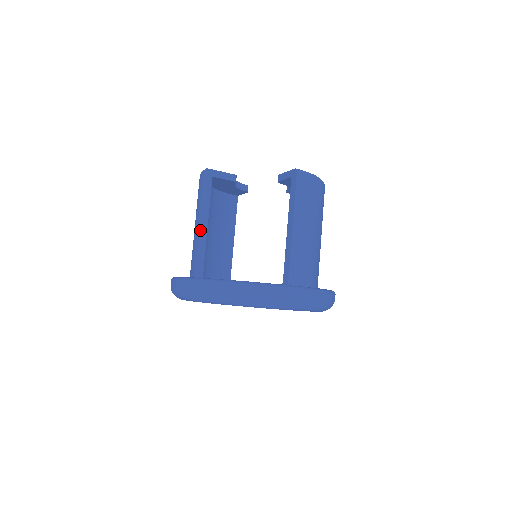
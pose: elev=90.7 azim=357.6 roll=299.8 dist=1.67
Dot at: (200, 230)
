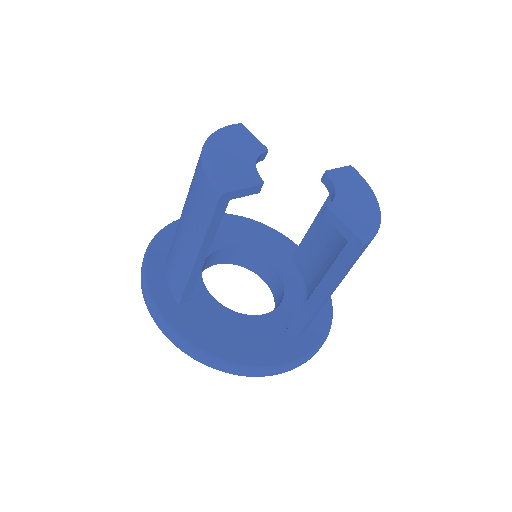
Dot at: (196, 263)
